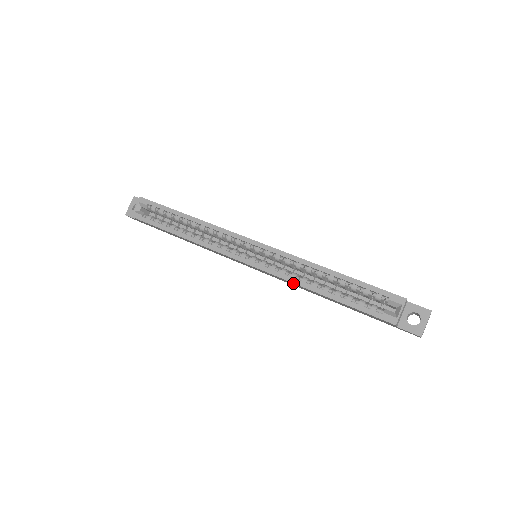
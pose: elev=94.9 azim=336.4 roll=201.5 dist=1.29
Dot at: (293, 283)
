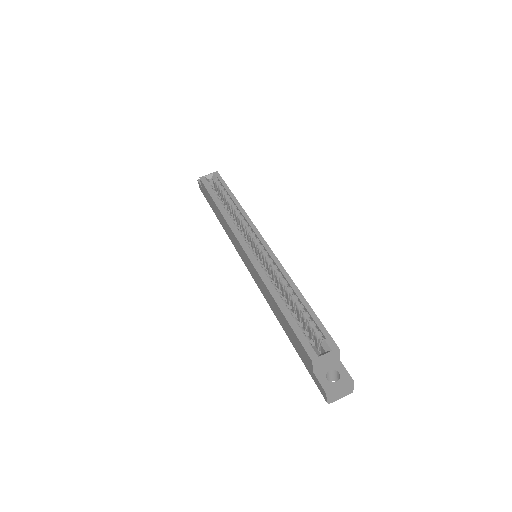
Dot at: (263, 282)
